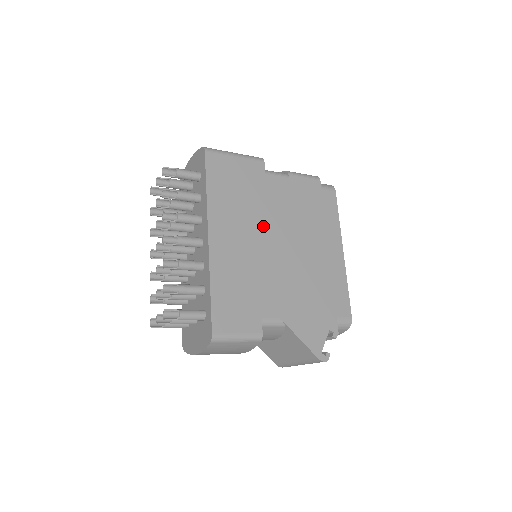
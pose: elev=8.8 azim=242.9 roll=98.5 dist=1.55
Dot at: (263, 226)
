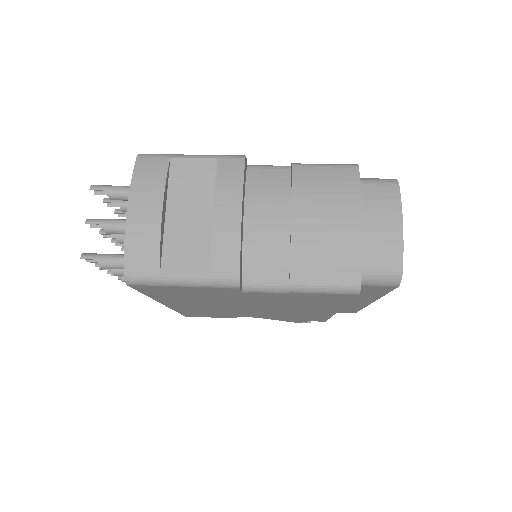
Dot at: (237, 304)
